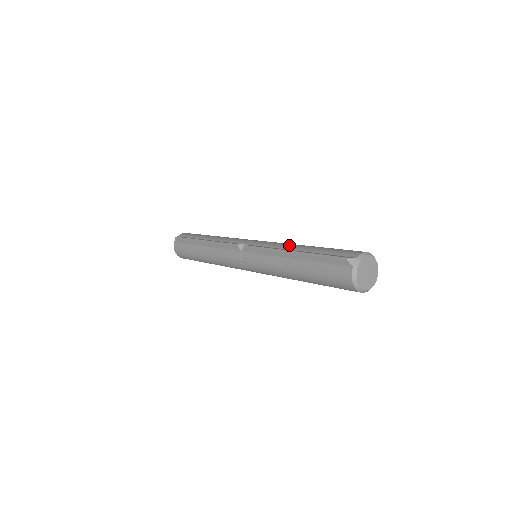
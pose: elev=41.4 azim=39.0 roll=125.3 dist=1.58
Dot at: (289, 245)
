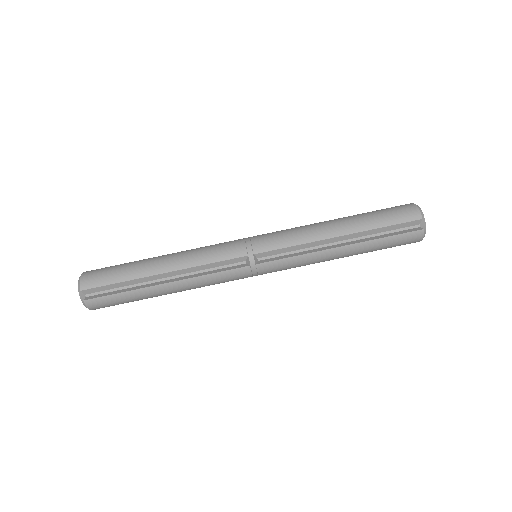
Dot at: (319, 233)
